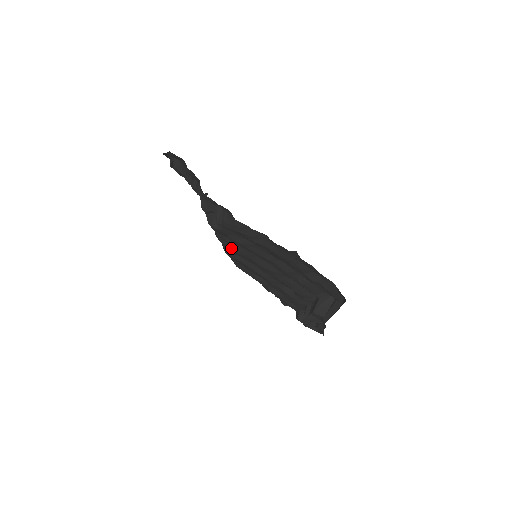
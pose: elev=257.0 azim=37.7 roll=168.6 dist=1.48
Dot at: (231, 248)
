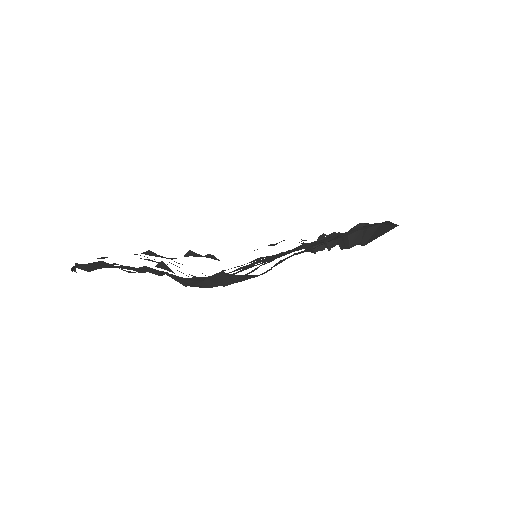
Dot at: occluded
